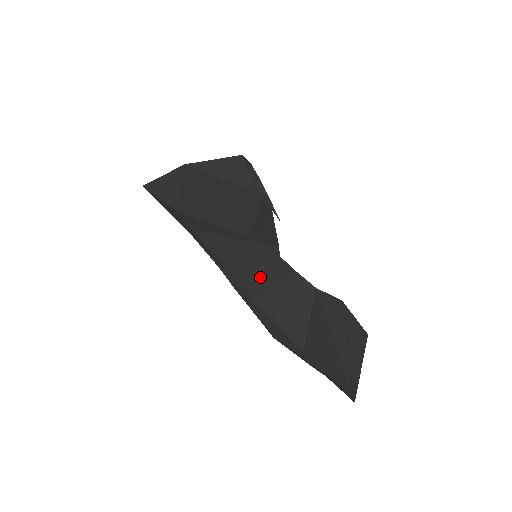
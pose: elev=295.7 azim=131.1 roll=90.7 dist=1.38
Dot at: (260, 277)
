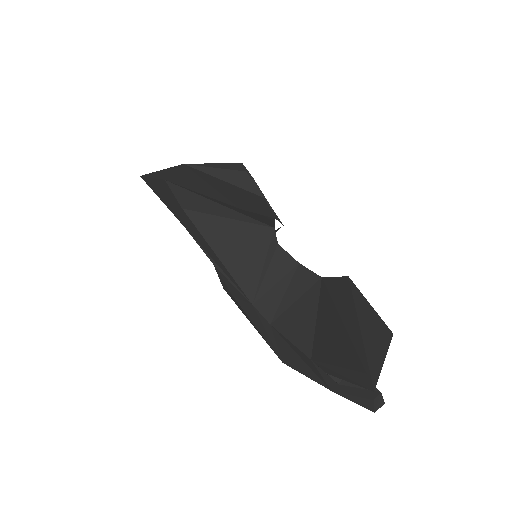
Dot at: (258, 271)
